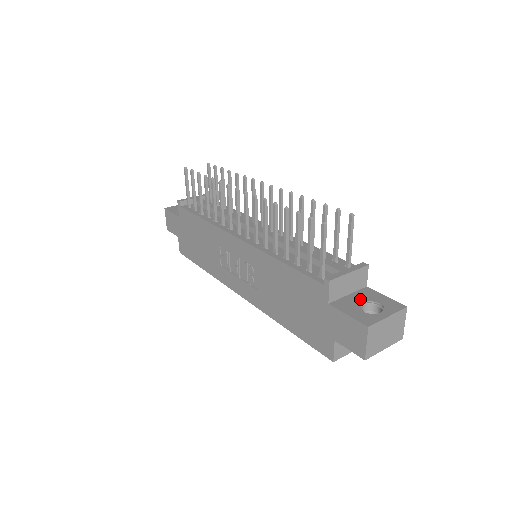
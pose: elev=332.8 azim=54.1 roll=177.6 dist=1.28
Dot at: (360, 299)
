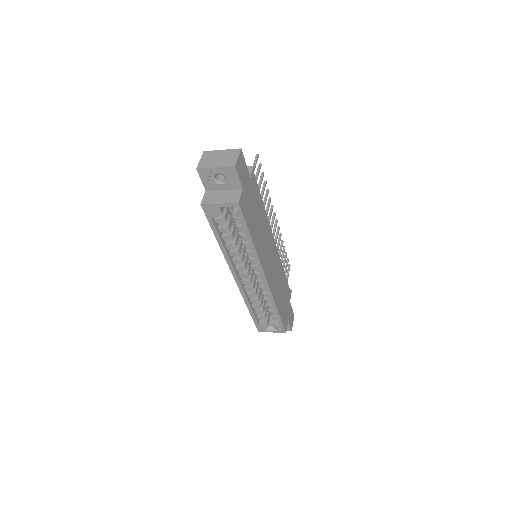
Dot at: occluded
